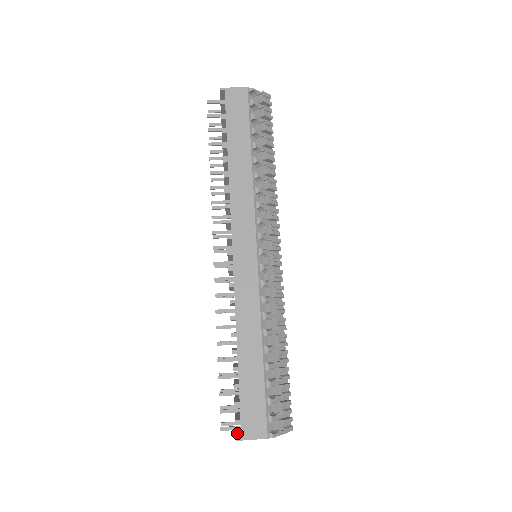
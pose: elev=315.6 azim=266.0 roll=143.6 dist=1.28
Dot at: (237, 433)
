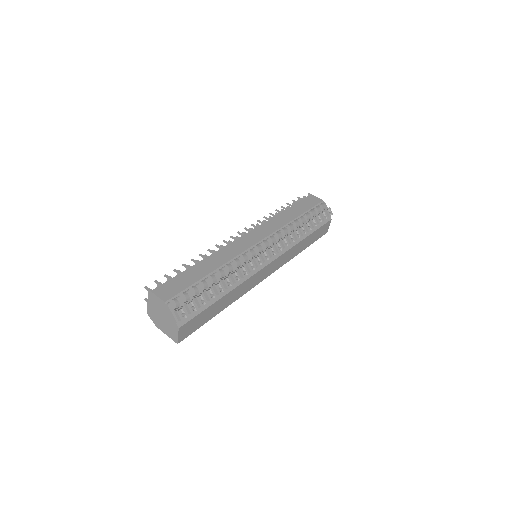
Dot at: (150, 298)
